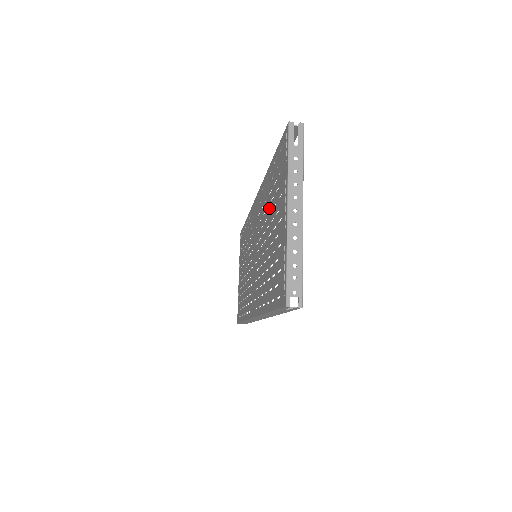
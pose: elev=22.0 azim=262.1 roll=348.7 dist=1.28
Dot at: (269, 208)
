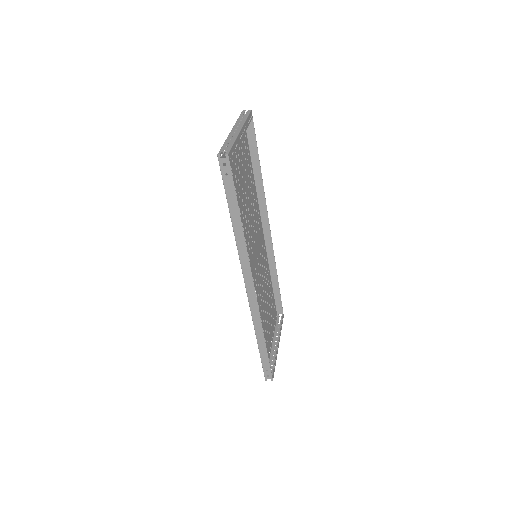
Dot at: (246, 183)
